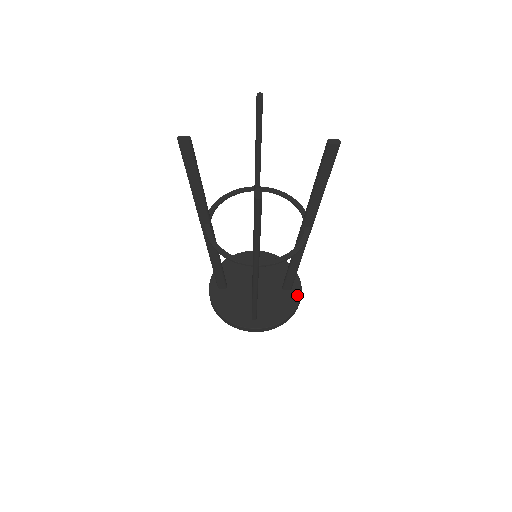
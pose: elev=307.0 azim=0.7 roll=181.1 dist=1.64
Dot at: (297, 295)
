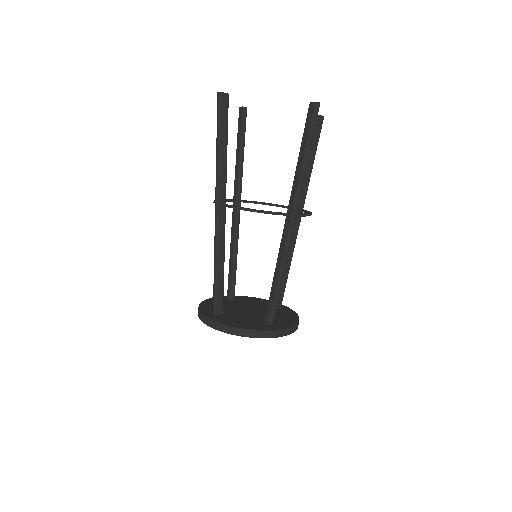
Dot at: (268, 328)
